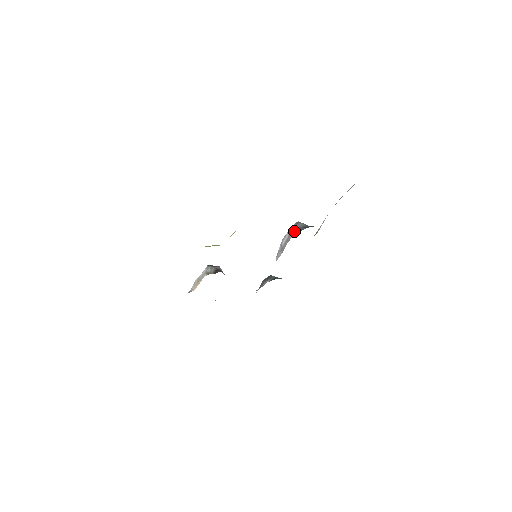
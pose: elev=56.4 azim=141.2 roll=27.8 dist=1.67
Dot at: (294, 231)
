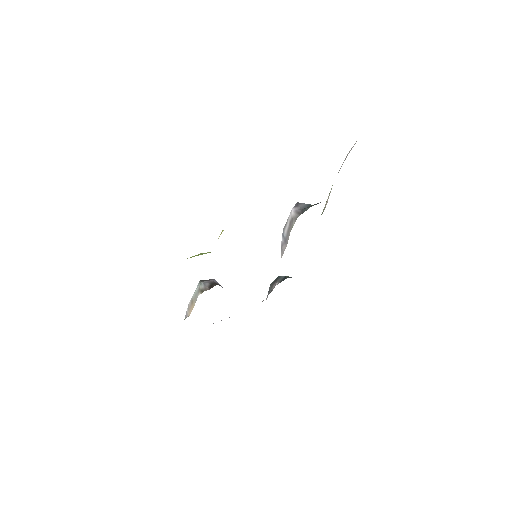
Dot at: (296, 215)
